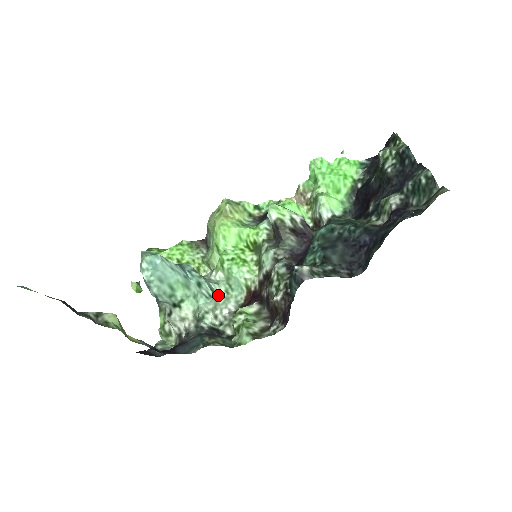
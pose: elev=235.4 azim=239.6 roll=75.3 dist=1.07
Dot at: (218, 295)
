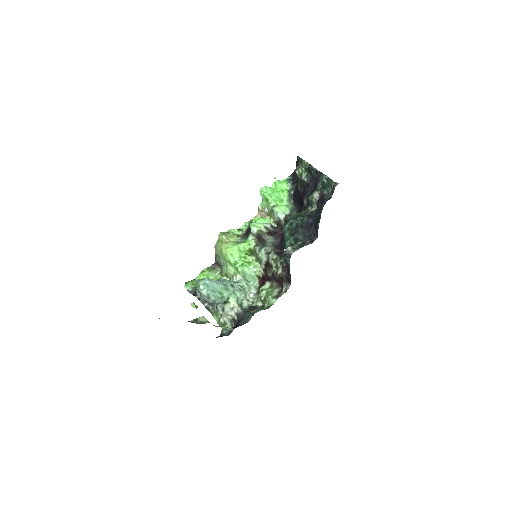
Dot at: (244, 288)
